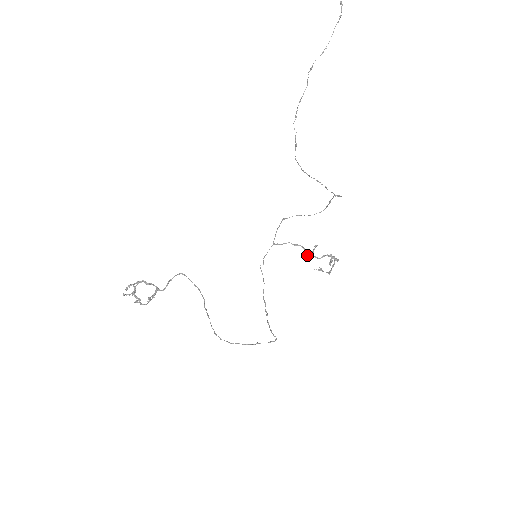
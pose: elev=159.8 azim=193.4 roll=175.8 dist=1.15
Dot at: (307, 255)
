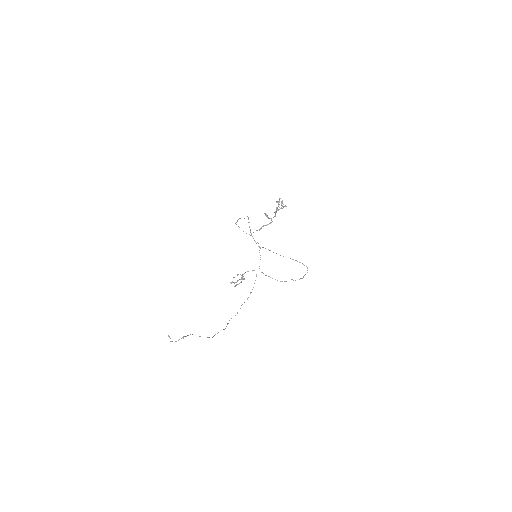
Dot at: (267, 217)
